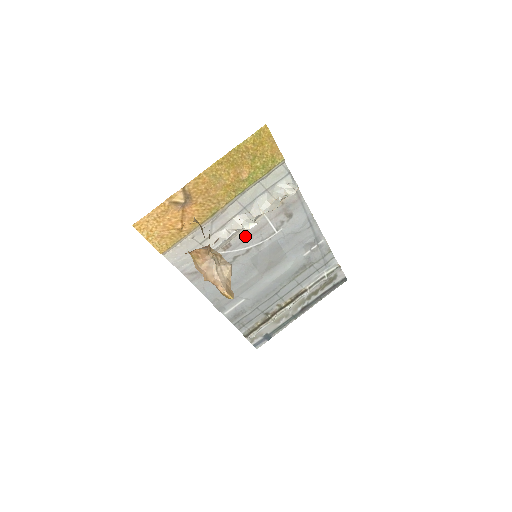
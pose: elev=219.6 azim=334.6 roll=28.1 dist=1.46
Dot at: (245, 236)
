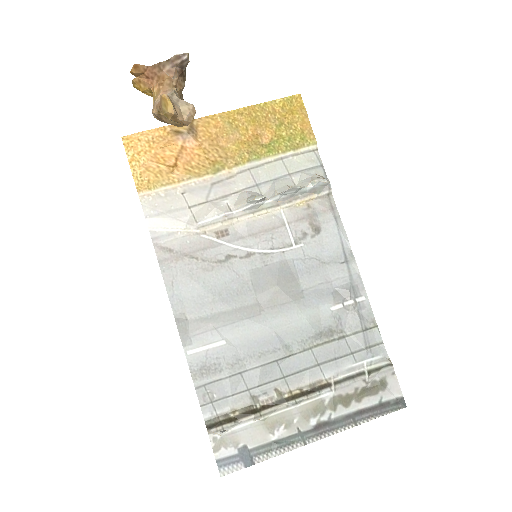
Dot at: (250, 230)
